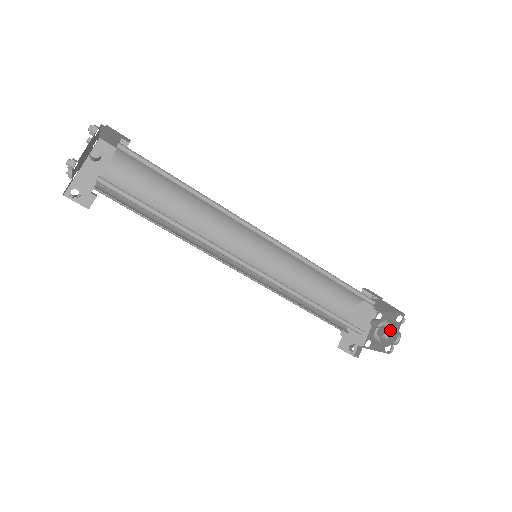
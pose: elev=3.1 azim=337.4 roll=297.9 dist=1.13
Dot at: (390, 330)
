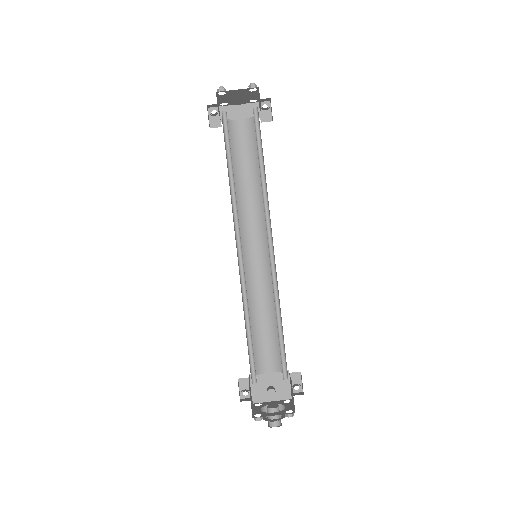
Dot at: occluded
